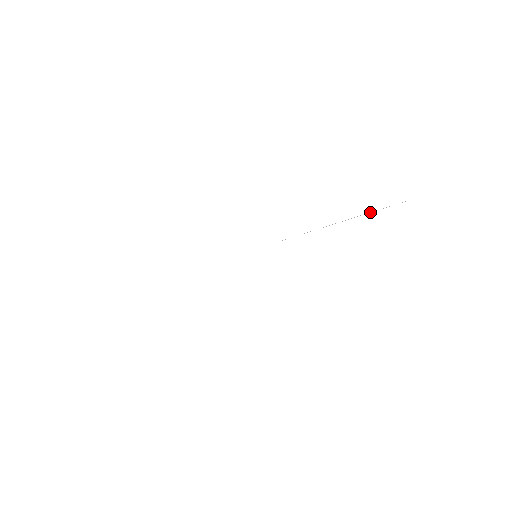
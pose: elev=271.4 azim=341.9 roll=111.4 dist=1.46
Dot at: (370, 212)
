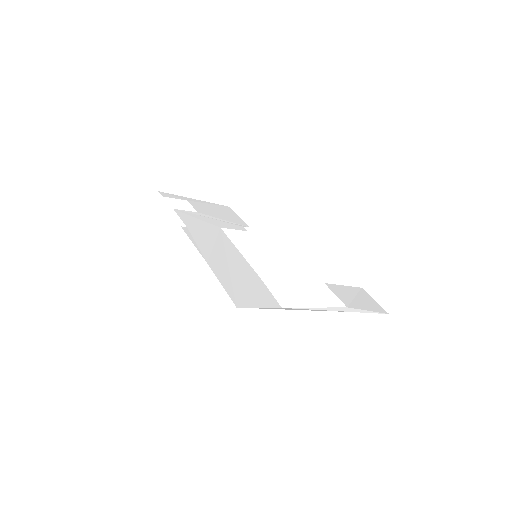
Dot at: (355, 310)
